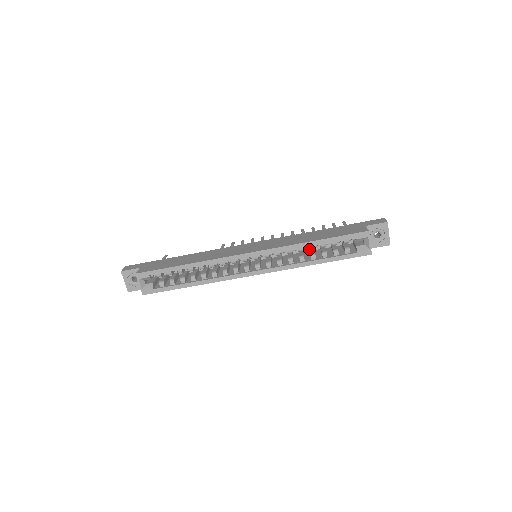
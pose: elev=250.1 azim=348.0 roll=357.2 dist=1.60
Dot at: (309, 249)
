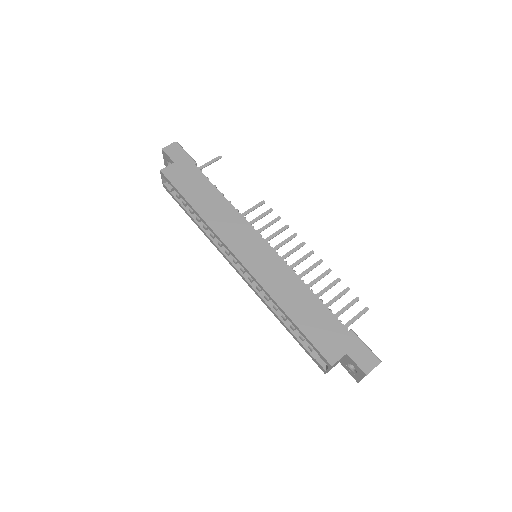
Dot at: occluded
